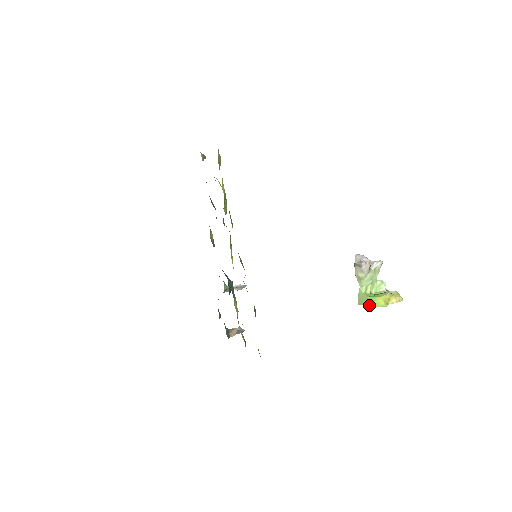
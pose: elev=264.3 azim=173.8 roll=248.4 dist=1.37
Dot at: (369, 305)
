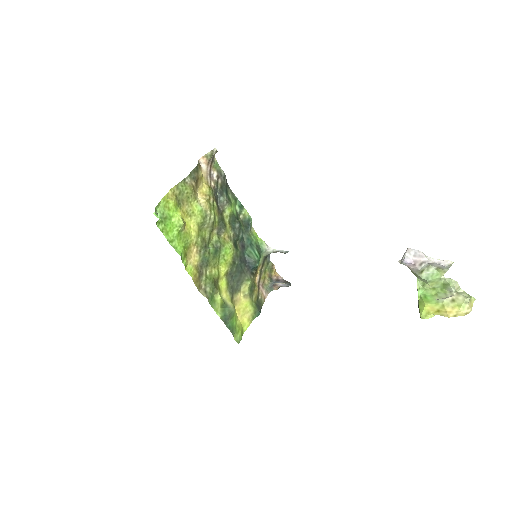
Dot at: occluded
